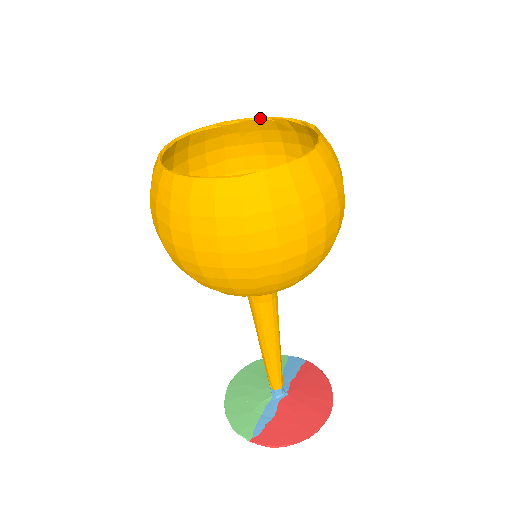
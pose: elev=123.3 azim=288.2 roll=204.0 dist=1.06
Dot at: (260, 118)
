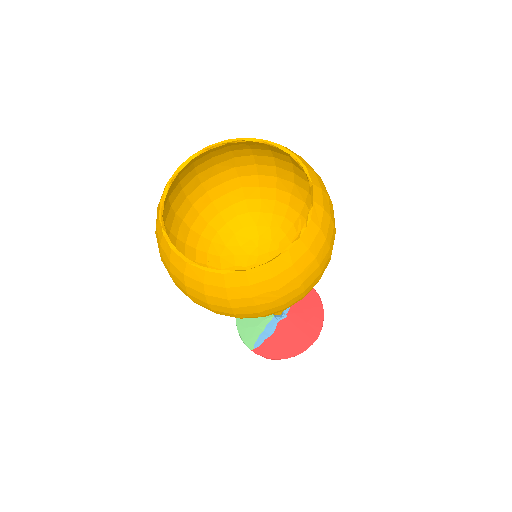
Dot at: (265, 142)
